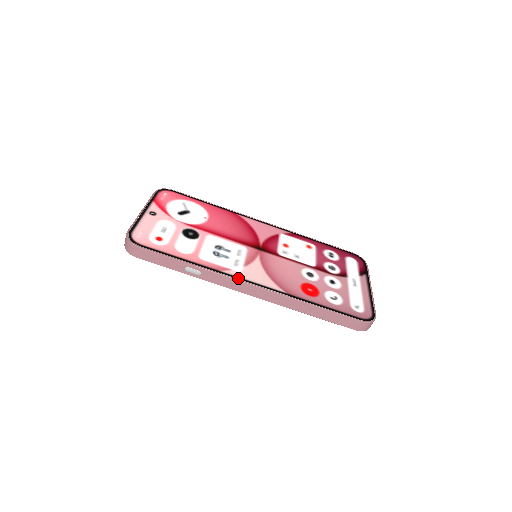
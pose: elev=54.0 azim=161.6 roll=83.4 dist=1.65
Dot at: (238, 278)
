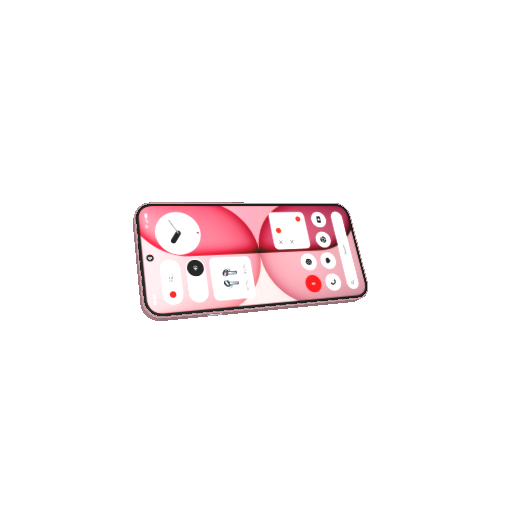
Dot at: (256, 306)
